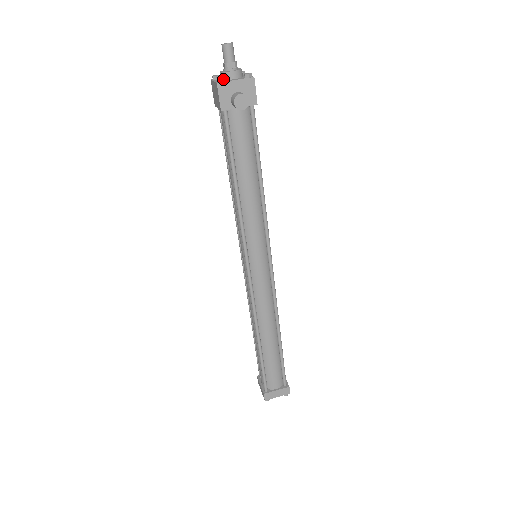
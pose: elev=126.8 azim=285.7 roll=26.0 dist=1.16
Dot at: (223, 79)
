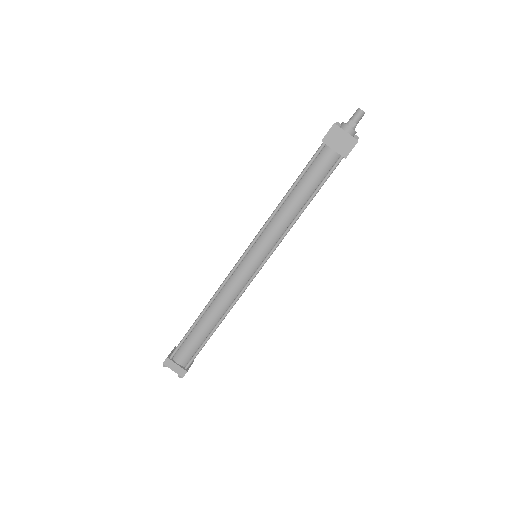
Dot at: (340, 125)
